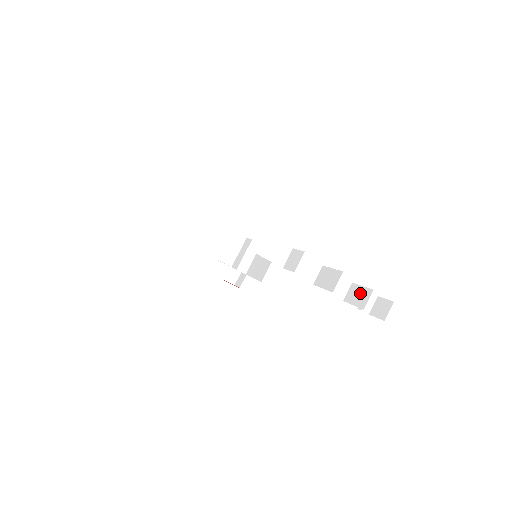
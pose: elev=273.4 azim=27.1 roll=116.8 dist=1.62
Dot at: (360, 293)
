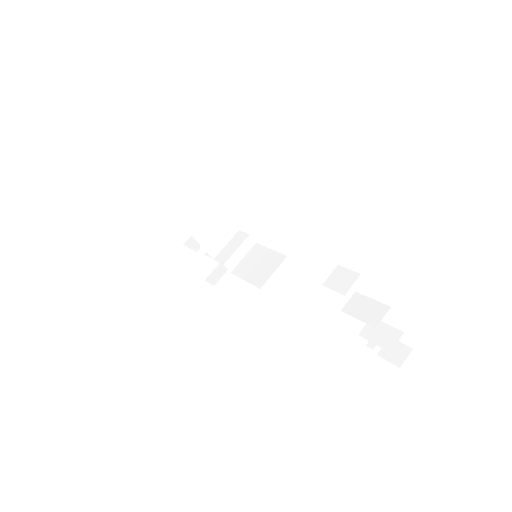
Dot at: (384, 332)
